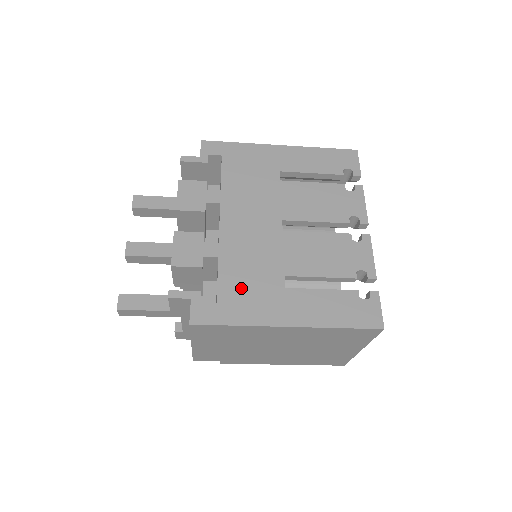
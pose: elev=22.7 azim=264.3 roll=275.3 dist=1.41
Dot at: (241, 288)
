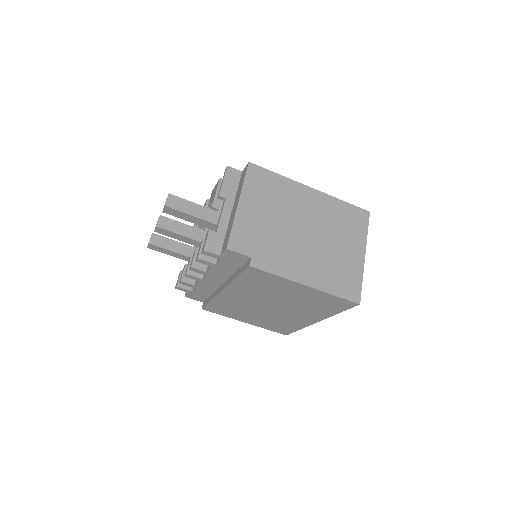
Dot at: occluded
